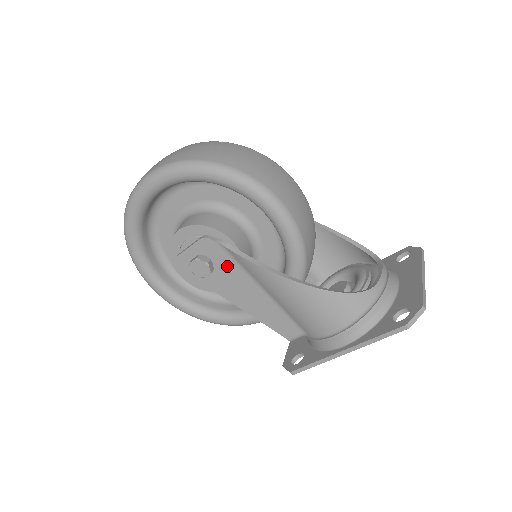
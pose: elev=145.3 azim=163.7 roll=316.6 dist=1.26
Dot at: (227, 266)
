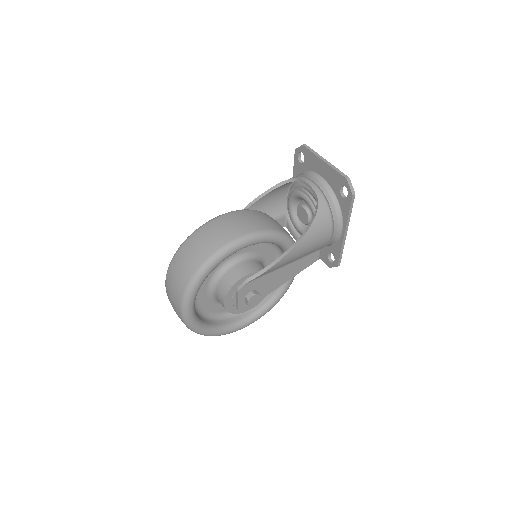
Dot at: (261, 283)
